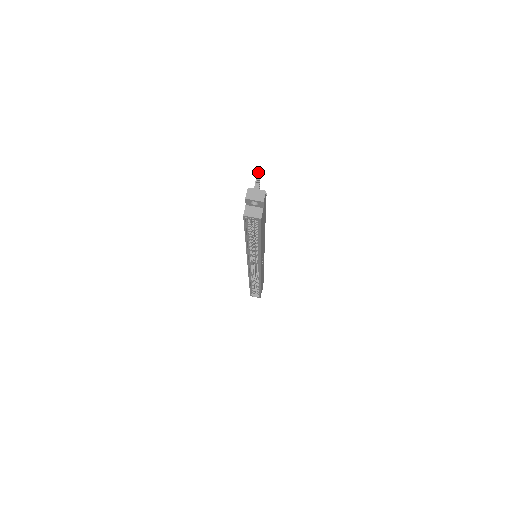
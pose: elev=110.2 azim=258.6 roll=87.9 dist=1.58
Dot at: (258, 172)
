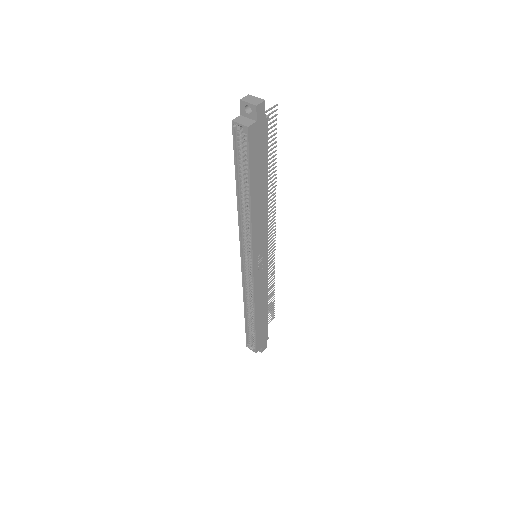
Dot at: (273, 106)
